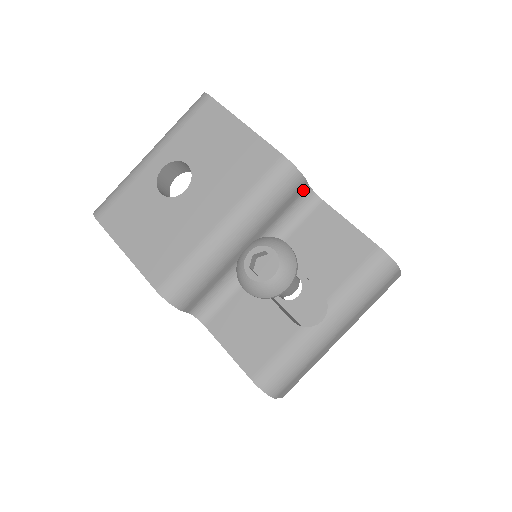
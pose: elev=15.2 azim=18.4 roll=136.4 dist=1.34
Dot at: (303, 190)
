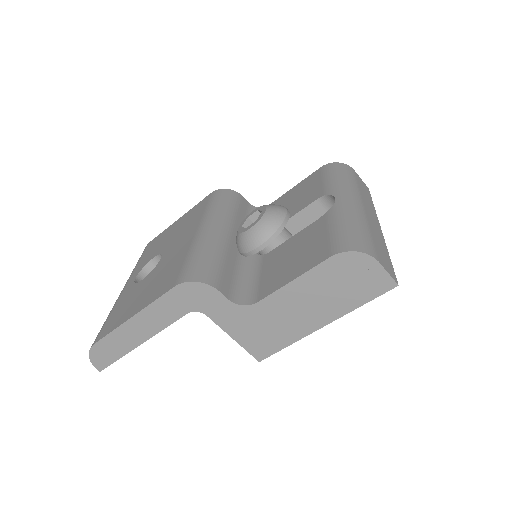
Dot at: (248, 206)
